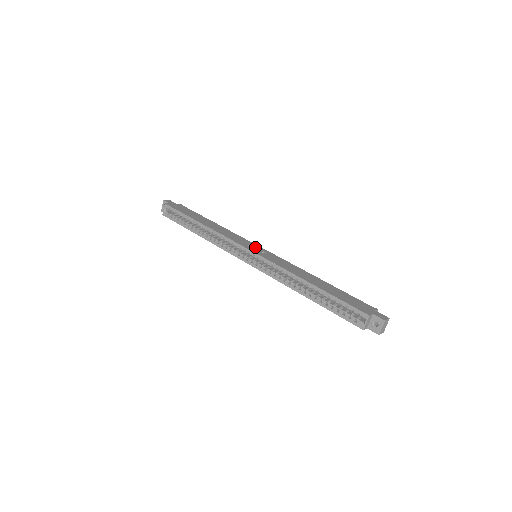
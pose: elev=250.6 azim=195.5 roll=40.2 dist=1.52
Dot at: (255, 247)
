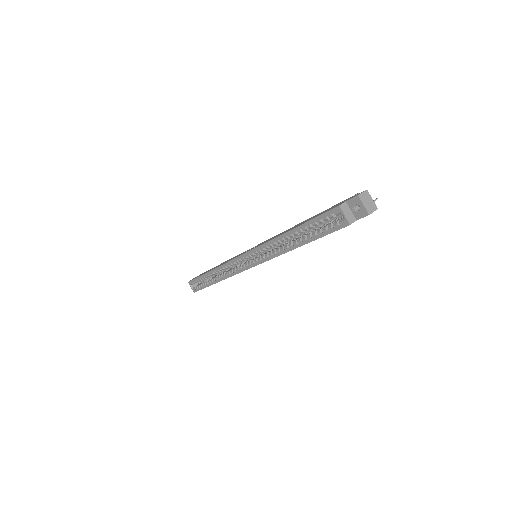
Dot at: occluded
